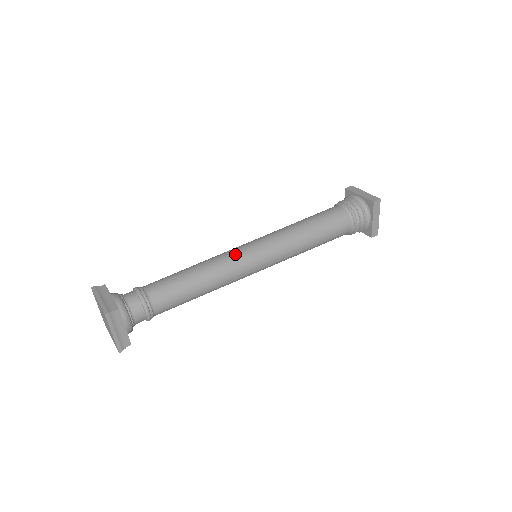
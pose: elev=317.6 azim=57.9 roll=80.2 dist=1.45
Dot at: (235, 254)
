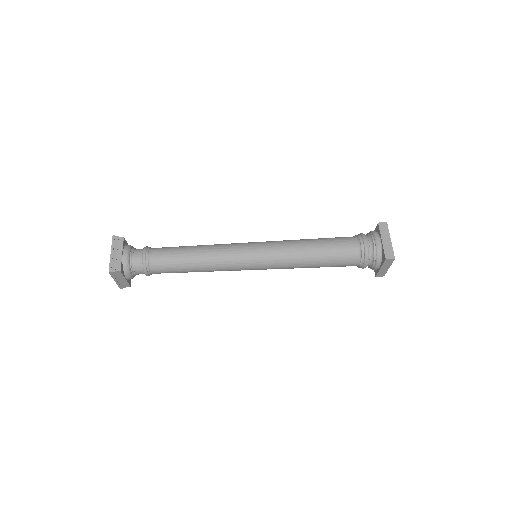
Dot at: (233, 254)
